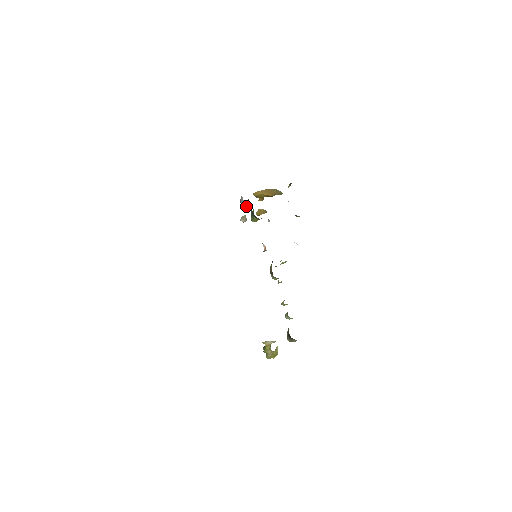
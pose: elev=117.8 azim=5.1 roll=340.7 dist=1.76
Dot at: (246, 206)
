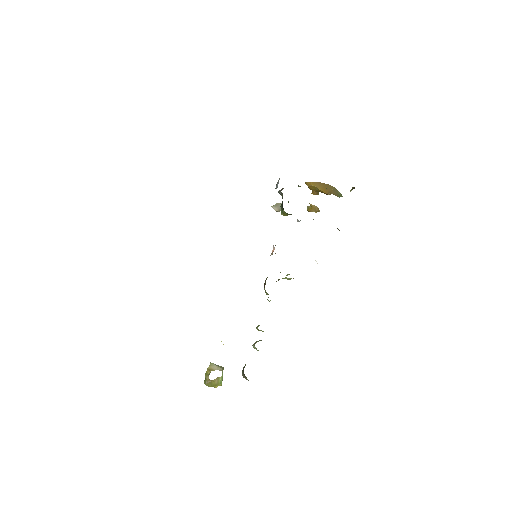
Dot at: (279, 192)
